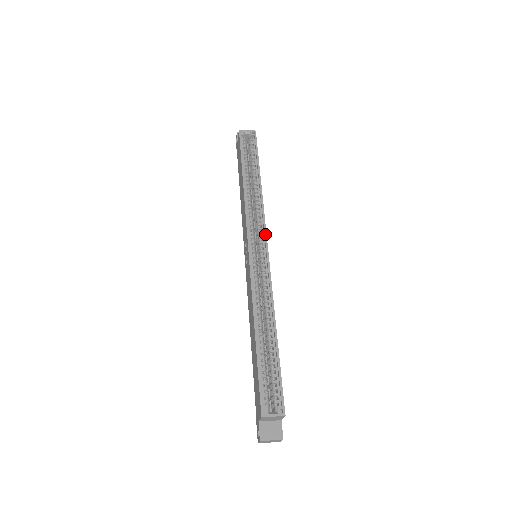
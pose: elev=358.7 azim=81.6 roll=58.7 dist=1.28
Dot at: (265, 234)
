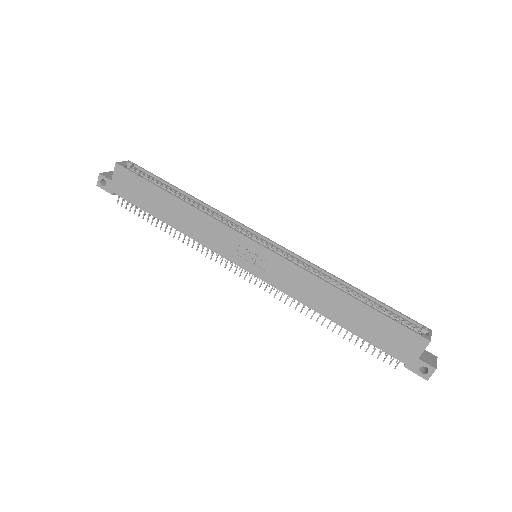
Dot at: (252, 230)
